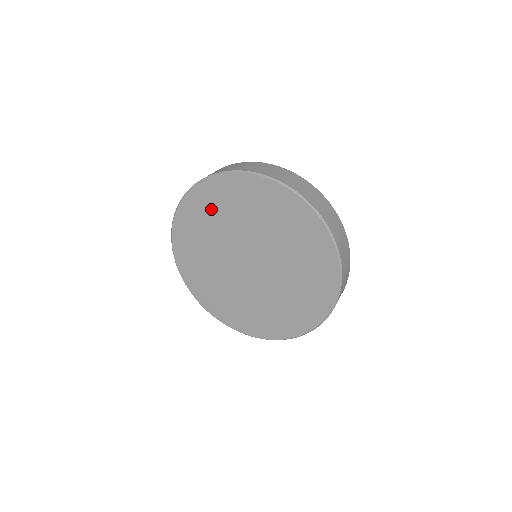
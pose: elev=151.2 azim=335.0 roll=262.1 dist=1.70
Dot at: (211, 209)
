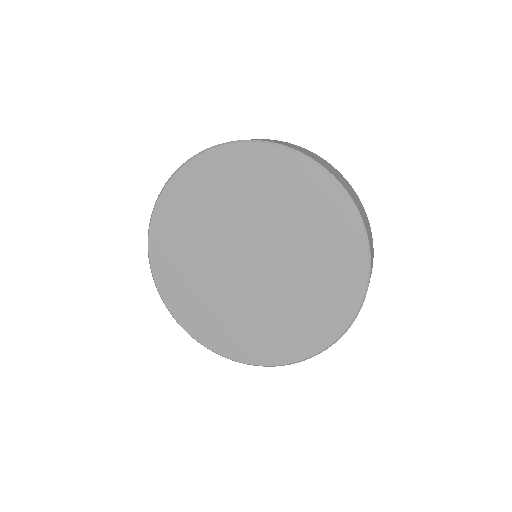
Dot at: (178, 237)
